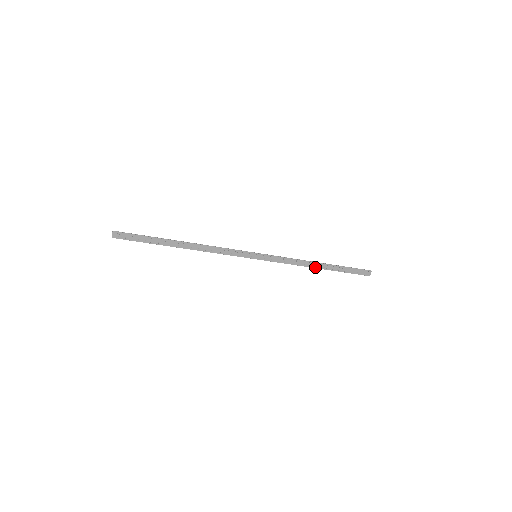
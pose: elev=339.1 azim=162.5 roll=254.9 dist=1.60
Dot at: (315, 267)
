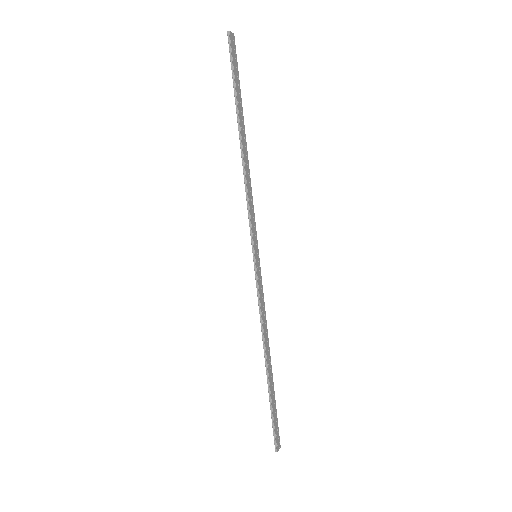
Dot at: (267, 356)
